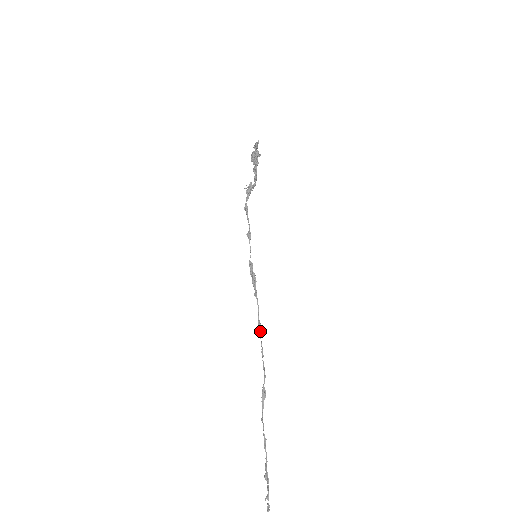
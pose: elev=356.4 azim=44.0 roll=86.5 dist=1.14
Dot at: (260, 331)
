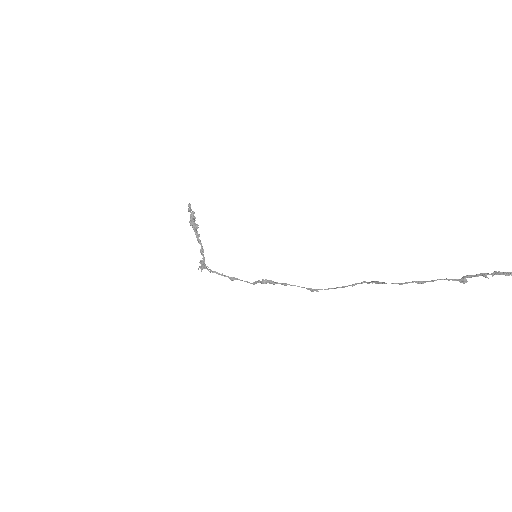
Dot at: (318, 291)
